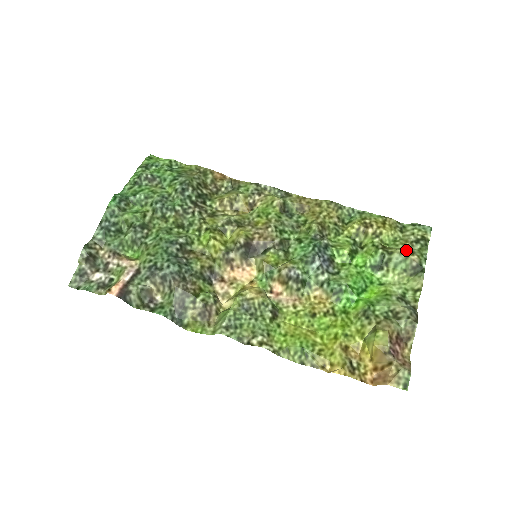
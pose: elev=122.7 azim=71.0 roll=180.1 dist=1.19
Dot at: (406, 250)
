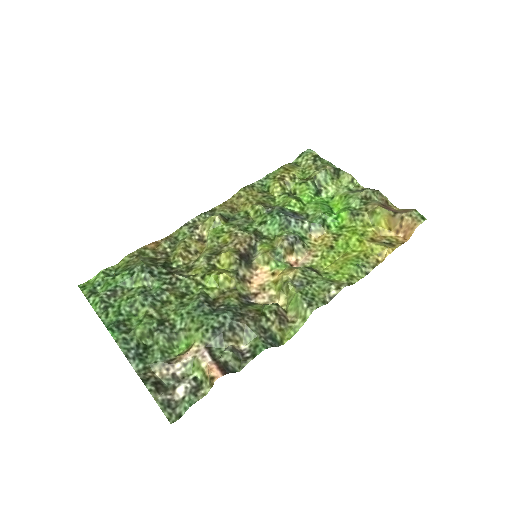
Dot at: (318, 169)
